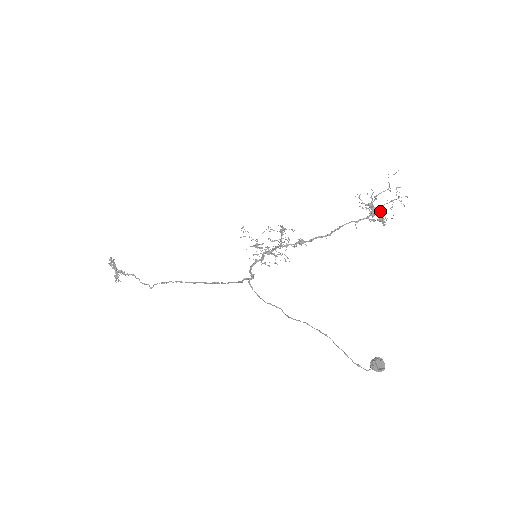
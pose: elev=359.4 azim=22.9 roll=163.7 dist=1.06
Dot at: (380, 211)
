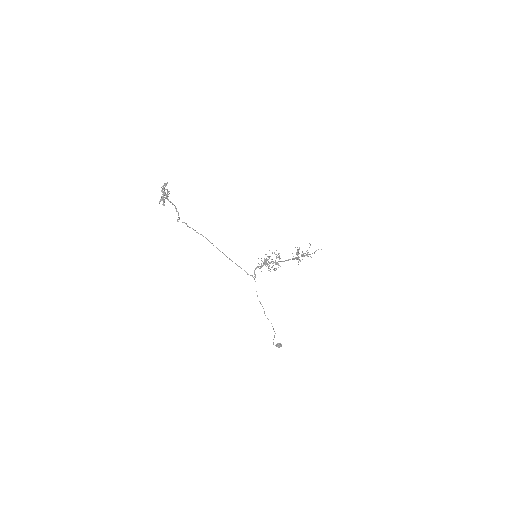
Dot at: occluded
